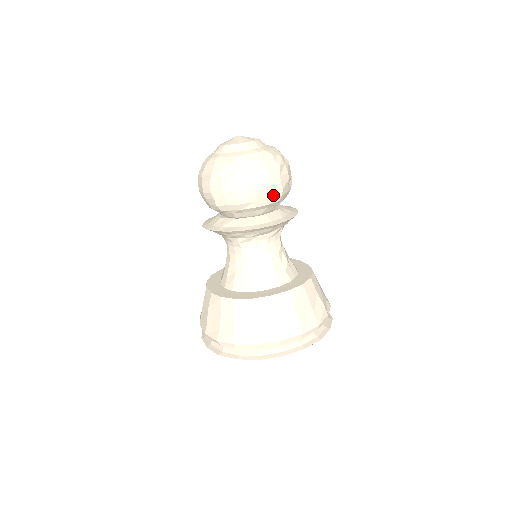
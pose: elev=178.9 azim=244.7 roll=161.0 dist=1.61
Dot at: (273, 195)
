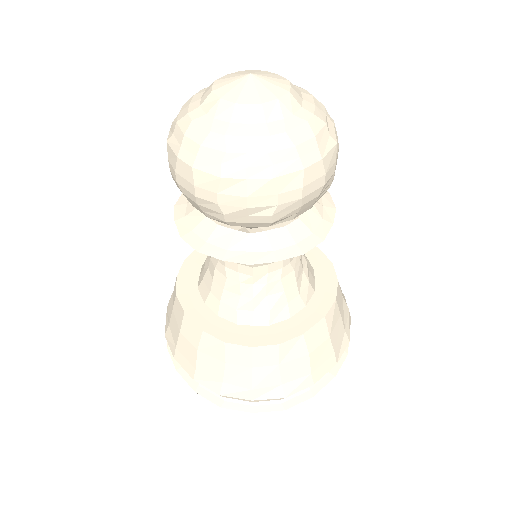
Dot at: (321, 194)
